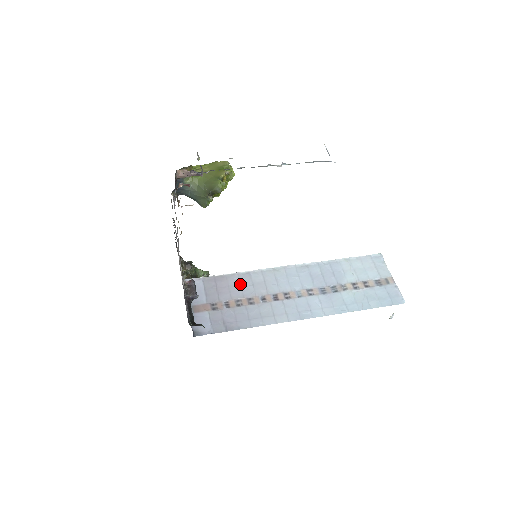
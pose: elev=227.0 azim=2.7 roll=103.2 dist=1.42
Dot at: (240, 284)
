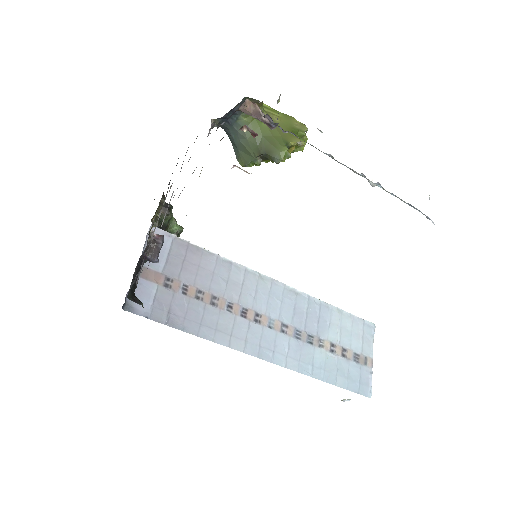
Dot at: (213, 271)
